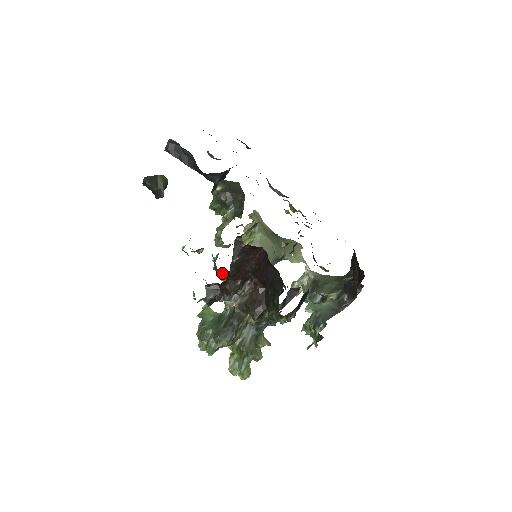
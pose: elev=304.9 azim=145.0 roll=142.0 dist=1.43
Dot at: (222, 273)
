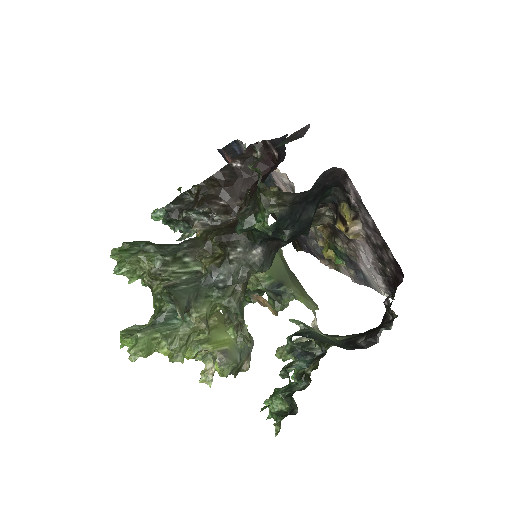
Dot at: occluded
